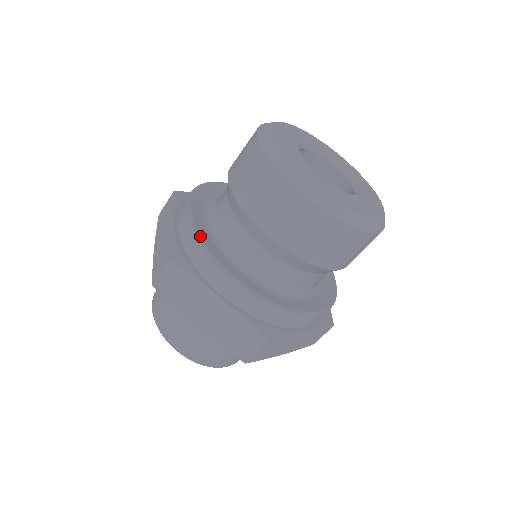
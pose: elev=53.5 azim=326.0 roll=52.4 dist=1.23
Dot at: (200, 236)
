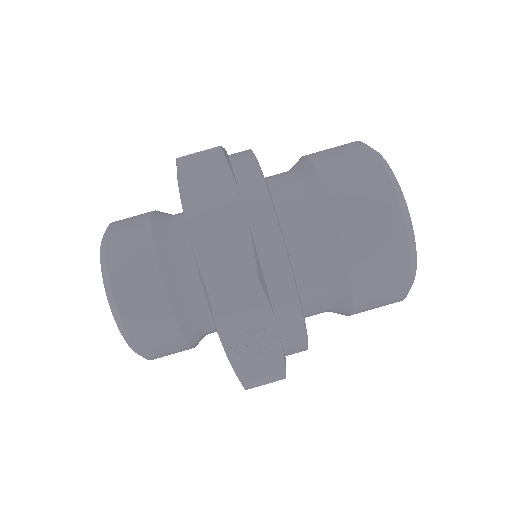
Dot at: occluded
